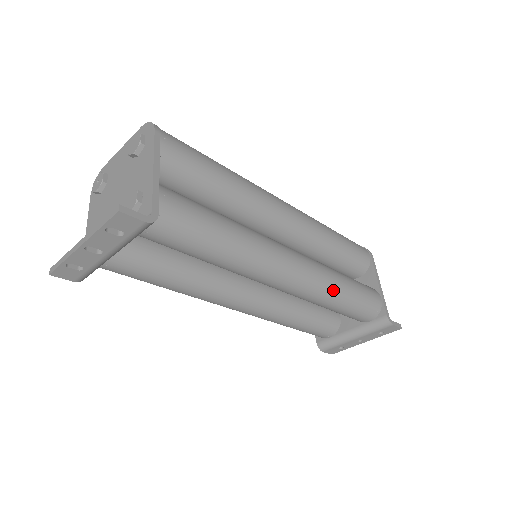
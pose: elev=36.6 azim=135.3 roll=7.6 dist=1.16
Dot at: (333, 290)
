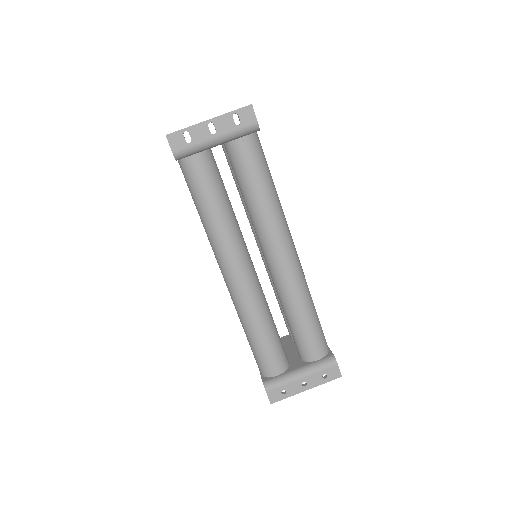
Dot at: (308, 294)
